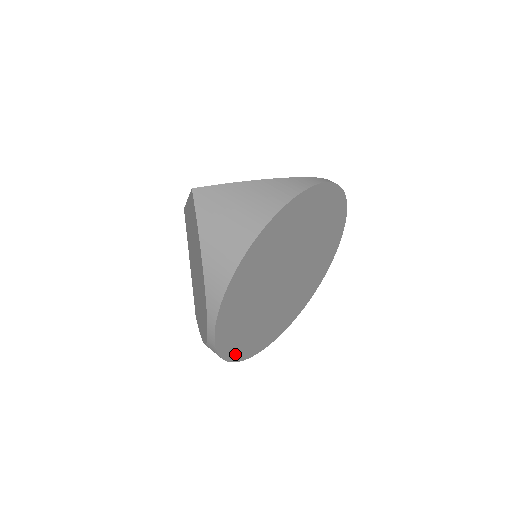
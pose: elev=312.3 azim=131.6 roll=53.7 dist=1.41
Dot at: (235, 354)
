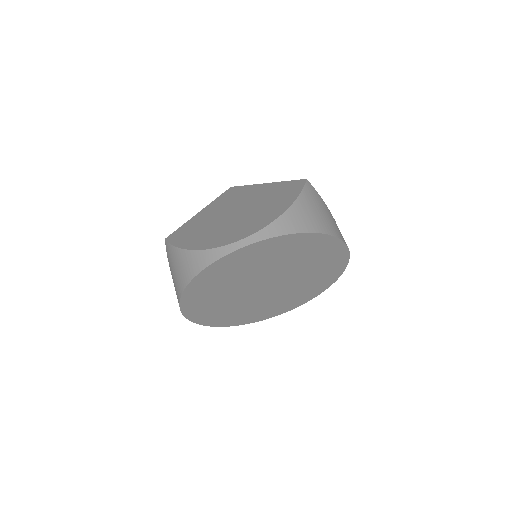
Dot at: (258, 319)
